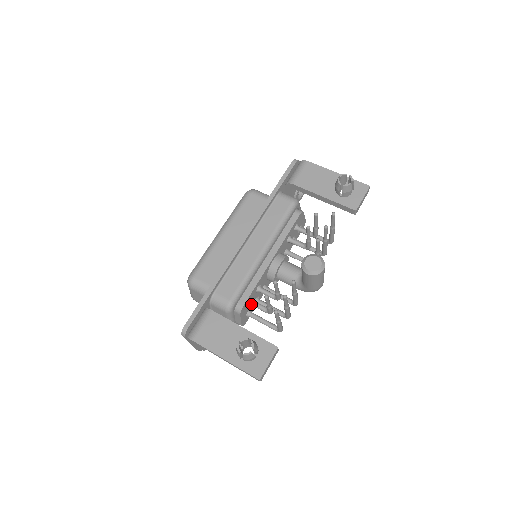
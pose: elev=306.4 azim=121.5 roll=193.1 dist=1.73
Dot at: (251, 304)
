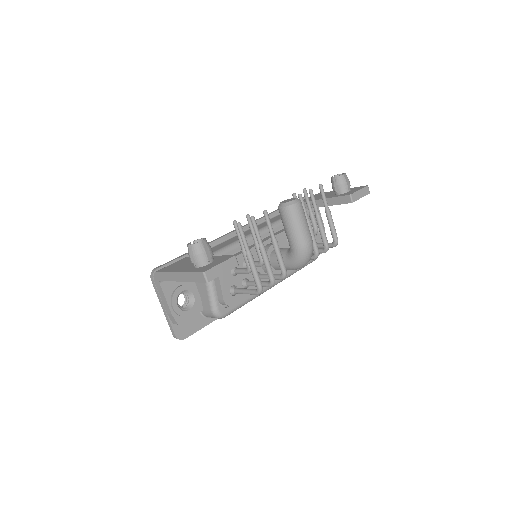
Dot at: (234, 271)
